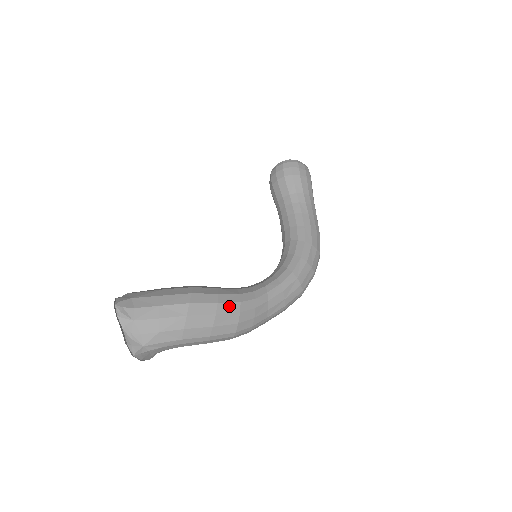
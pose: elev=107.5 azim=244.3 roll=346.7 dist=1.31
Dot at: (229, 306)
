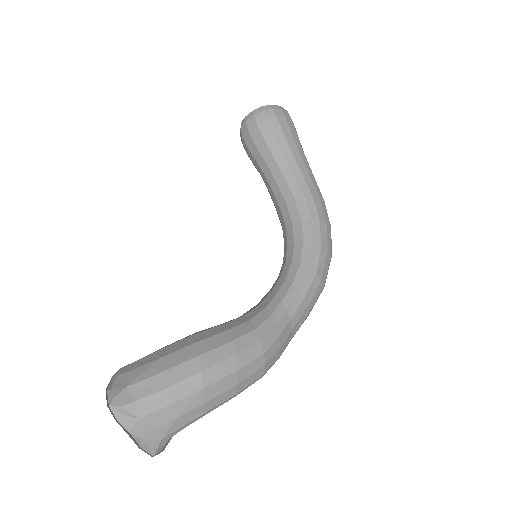
Dot at: (249, 352)
